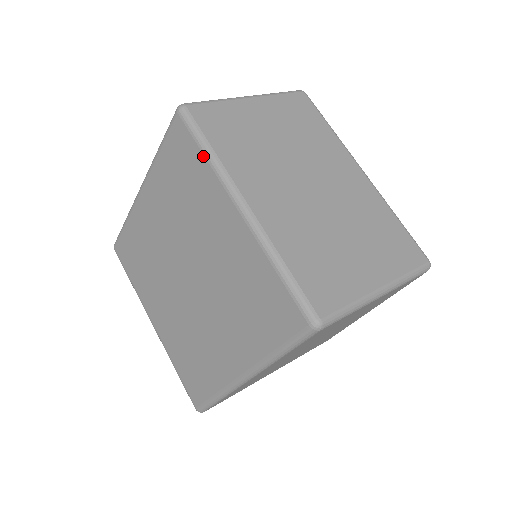
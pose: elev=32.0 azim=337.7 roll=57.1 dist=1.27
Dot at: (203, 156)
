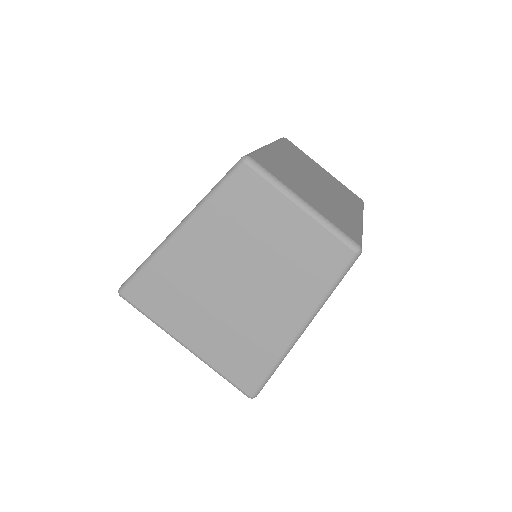
Dot at: occluded
